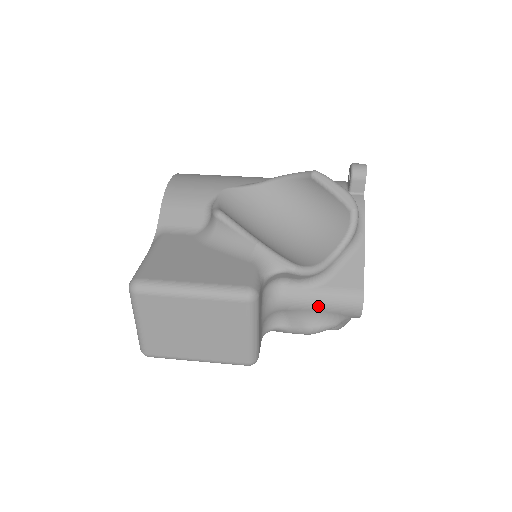
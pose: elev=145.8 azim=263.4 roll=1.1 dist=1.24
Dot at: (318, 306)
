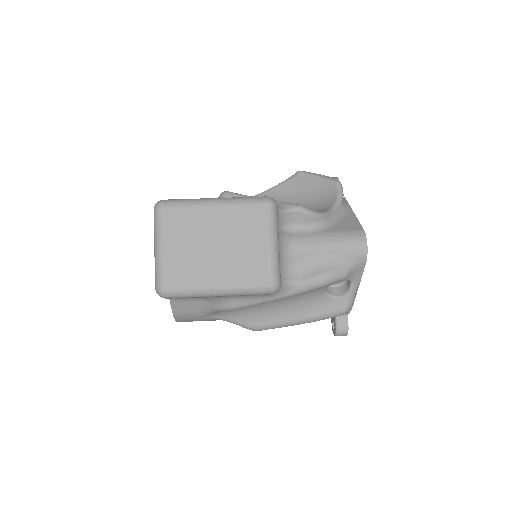
Dot at: (327, 246)
